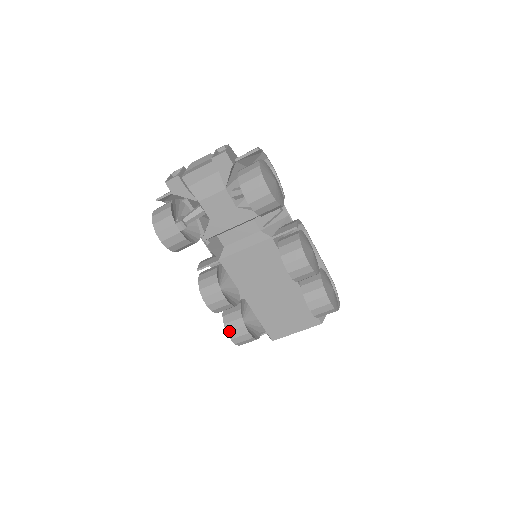
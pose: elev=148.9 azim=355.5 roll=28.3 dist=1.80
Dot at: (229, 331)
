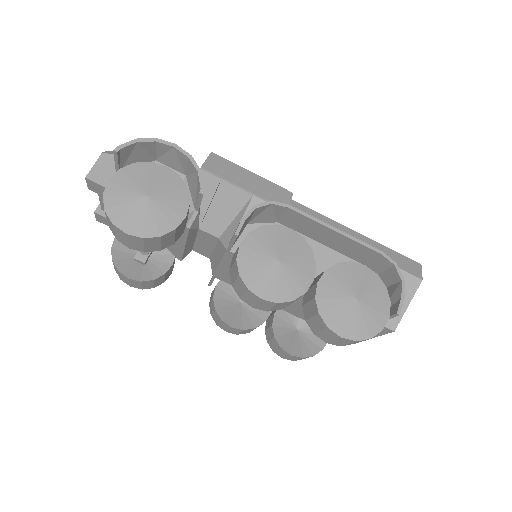
Dot at: (273, 350)
